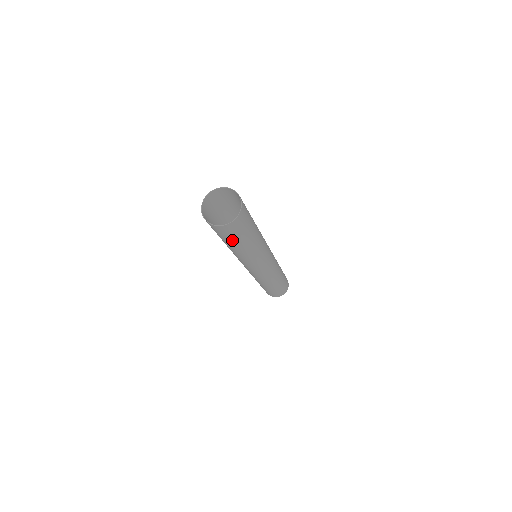
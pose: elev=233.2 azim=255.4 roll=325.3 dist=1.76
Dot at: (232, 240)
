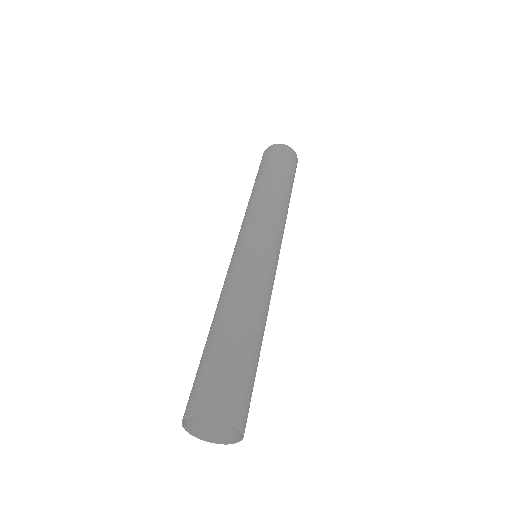
Dot at: occluded
